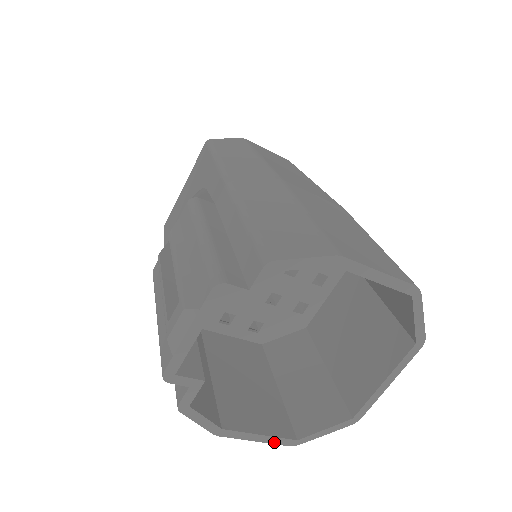
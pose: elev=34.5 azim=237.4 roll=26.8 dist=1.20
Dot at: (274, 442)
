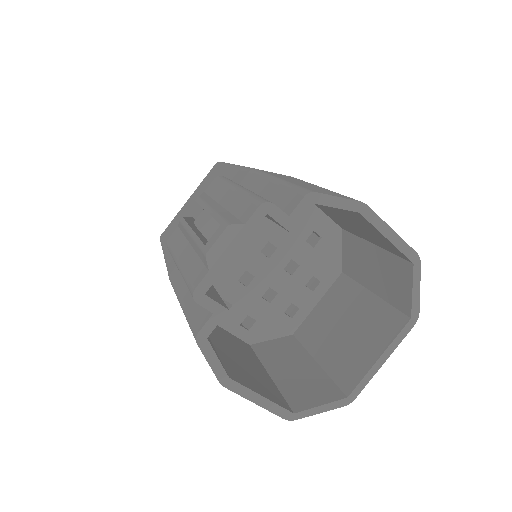
Dot at: (272, 410)
